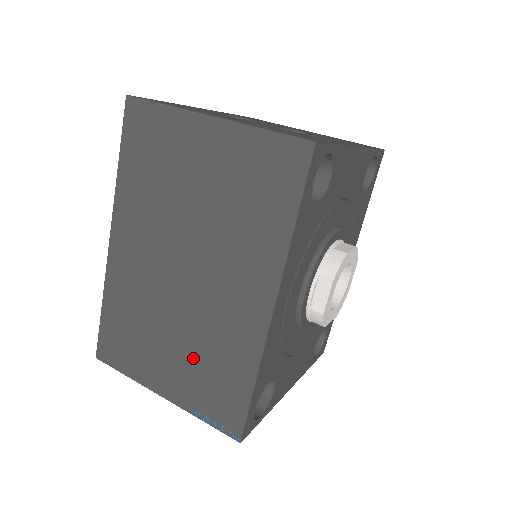
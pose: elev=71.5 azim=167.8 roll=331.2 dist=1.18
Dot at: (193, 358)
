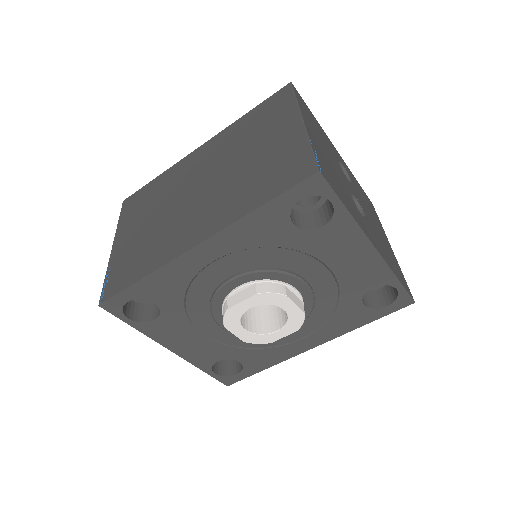
Dot at: (144, 238)
